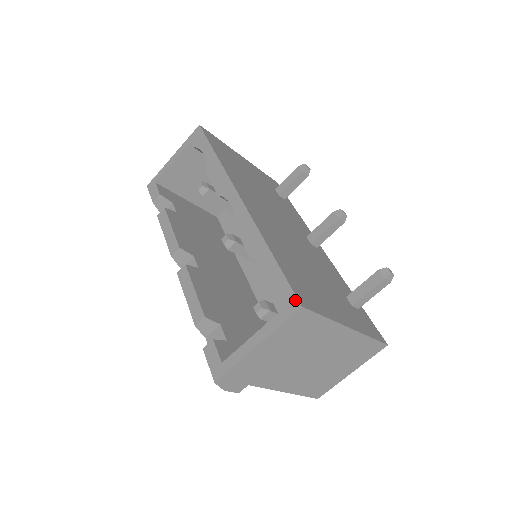
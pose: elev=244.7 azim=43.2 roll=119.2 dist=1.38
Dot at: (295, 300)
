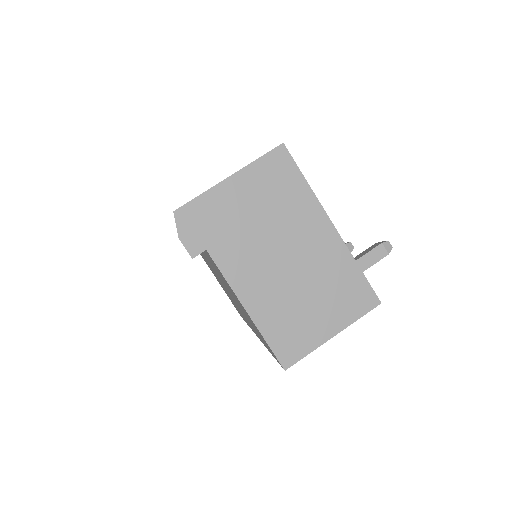
Dot at: occluded
